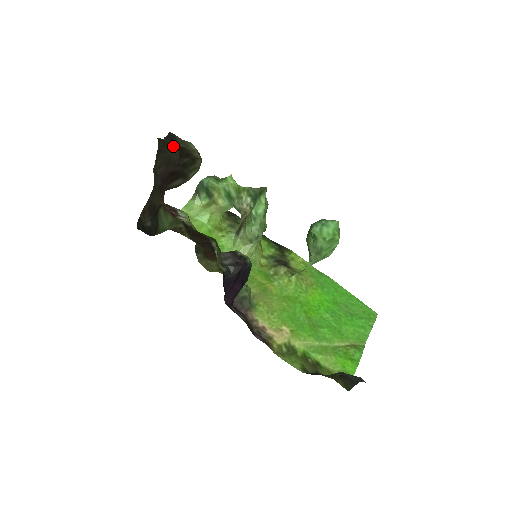
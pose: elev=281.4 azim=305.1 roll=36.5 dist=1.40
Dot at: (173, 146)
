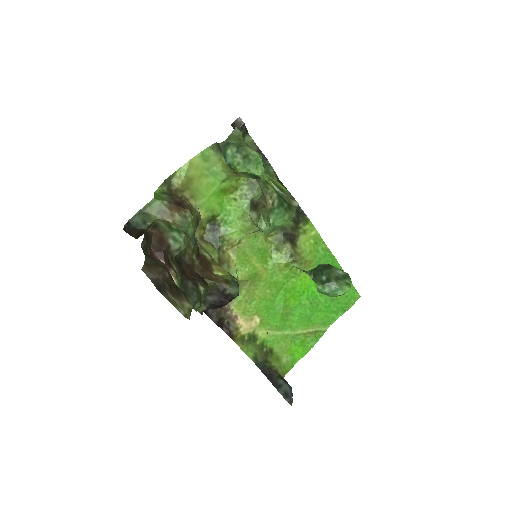
Dot at: (164, 269)
